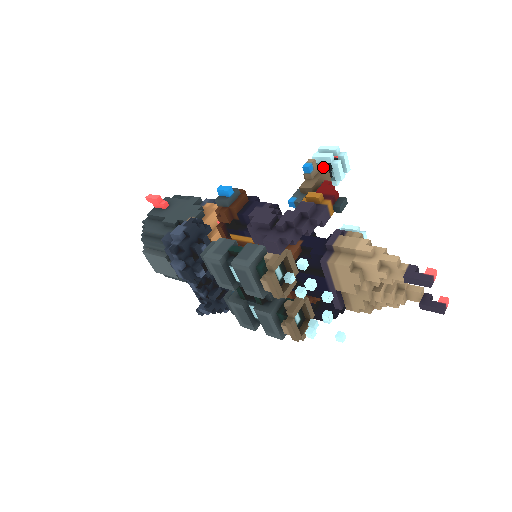
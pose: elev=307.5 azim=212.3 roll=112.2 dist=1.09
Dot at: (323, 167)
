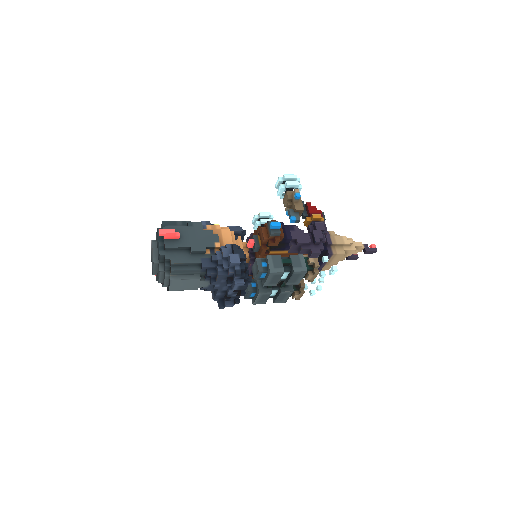
Dot at: occluded
